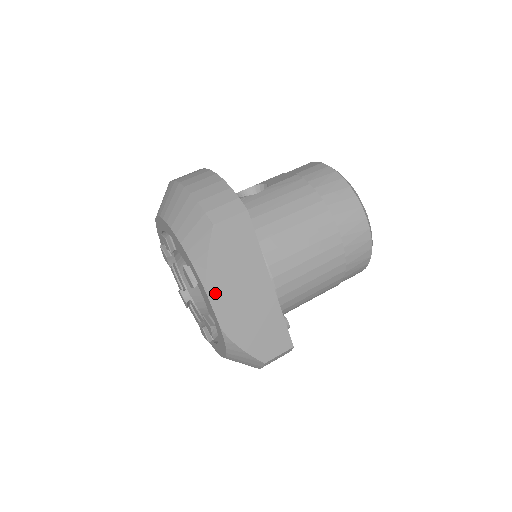
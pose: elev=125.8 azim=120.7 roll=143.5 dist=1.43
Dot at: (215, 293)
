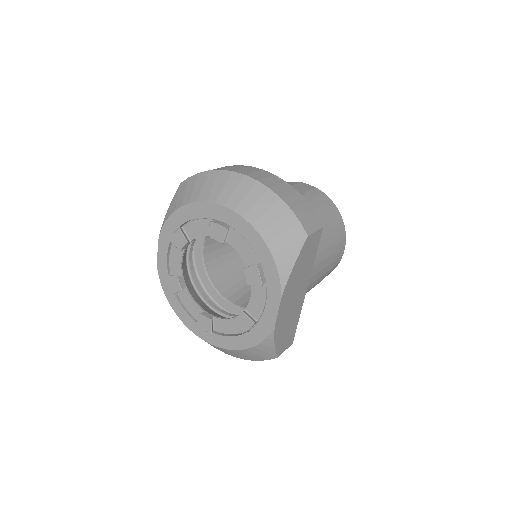
Dot at: (285, 295)
